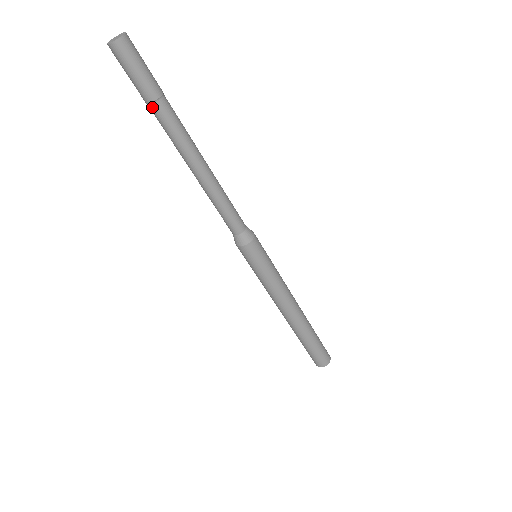
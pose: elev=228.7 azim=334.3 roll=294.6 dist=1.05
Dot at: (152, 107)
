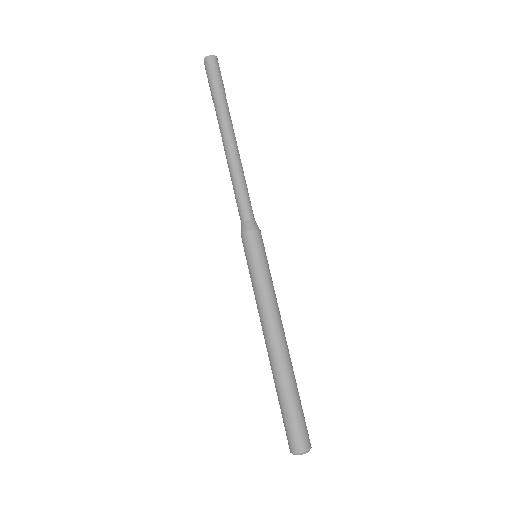
Dot at: (214, 102)
